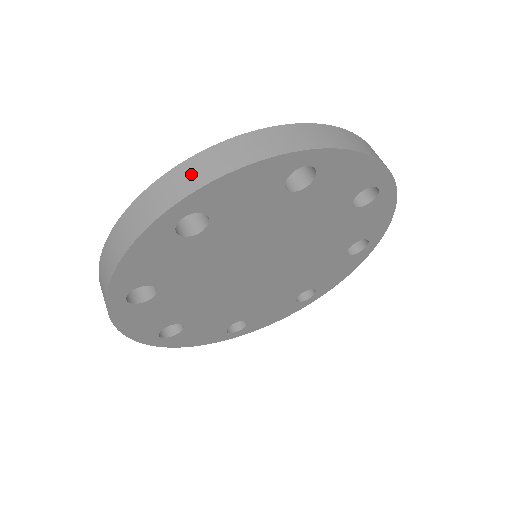
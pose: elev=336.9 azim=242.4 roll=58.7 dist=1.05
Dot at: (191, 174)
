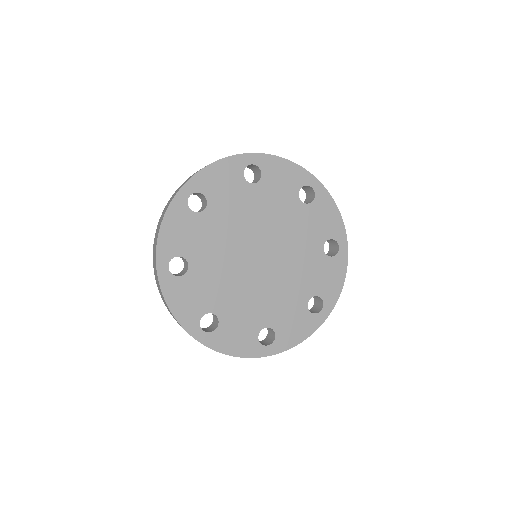
Dot at: occluded
